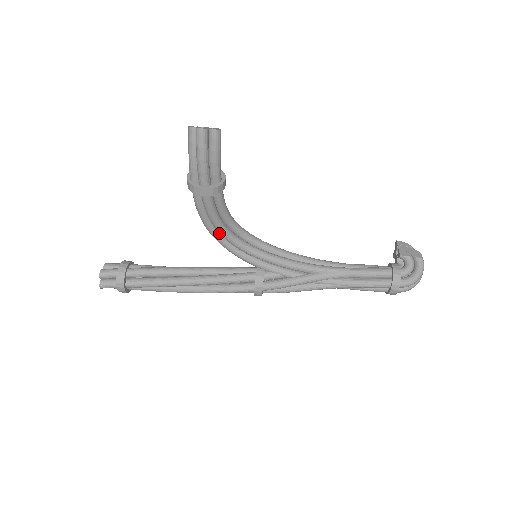
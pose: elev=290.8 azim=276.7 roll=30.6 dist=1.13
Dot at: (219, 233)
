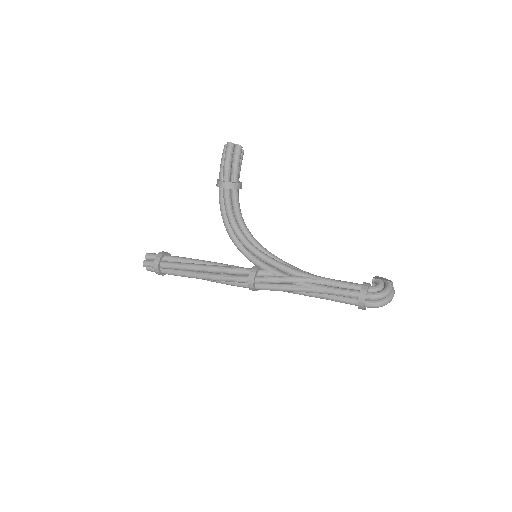
Dot at: (231, 227)
